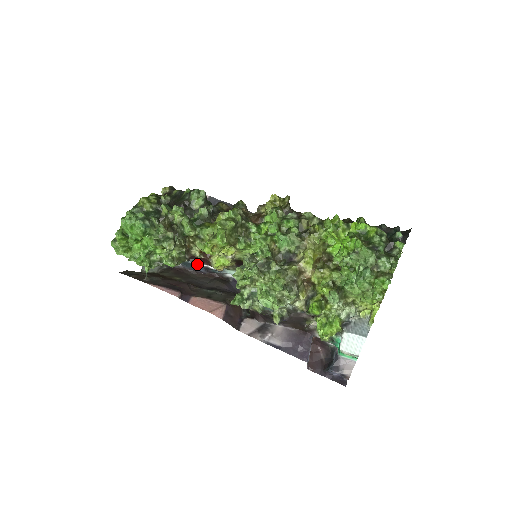
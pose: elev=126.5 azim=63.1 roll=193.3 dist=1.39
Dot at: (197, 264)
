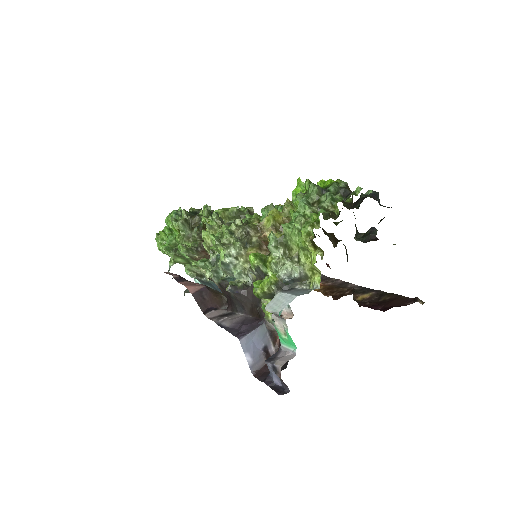
Dot at: occluded
